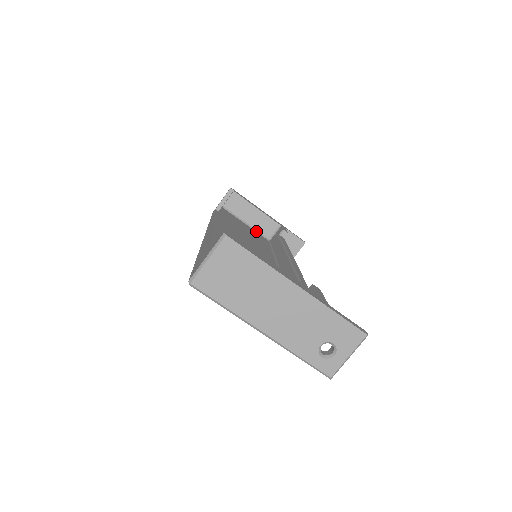
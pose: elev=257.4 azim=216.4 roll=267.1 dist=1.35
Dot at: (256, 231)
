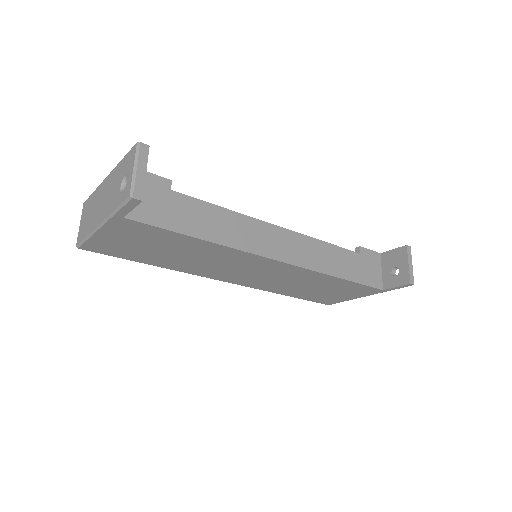
Dot at: occluded
